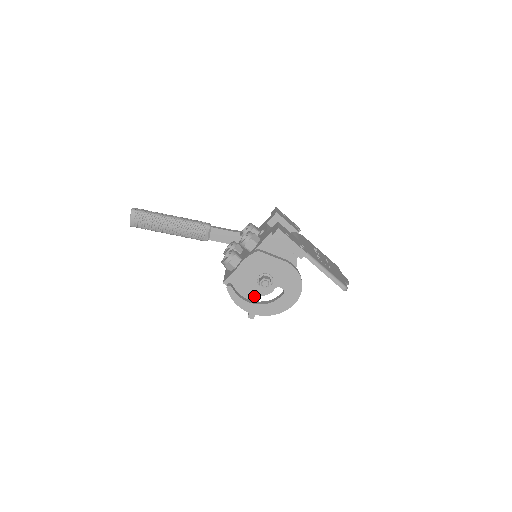
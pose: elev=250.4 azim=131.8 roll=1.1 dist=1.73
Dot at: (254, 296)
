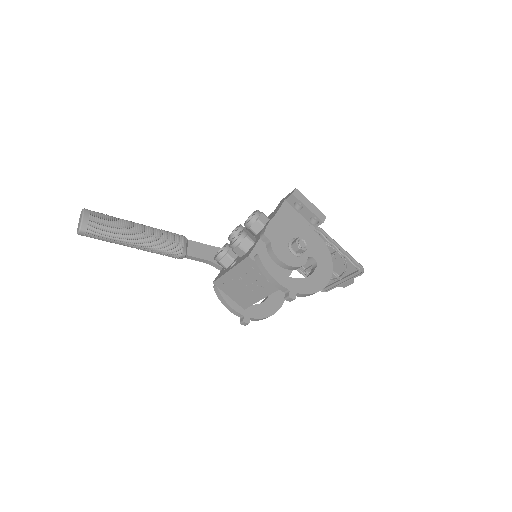
Dot at: occluded
